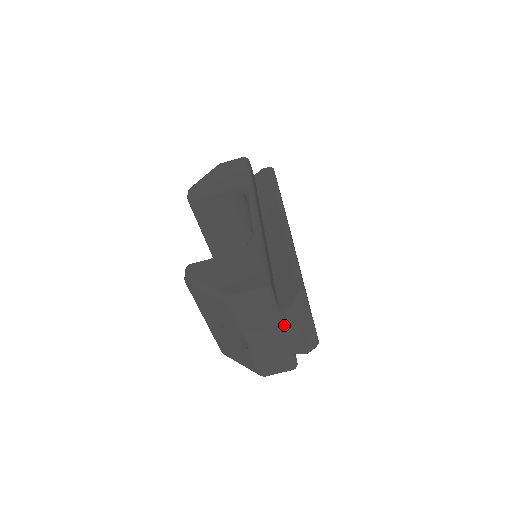
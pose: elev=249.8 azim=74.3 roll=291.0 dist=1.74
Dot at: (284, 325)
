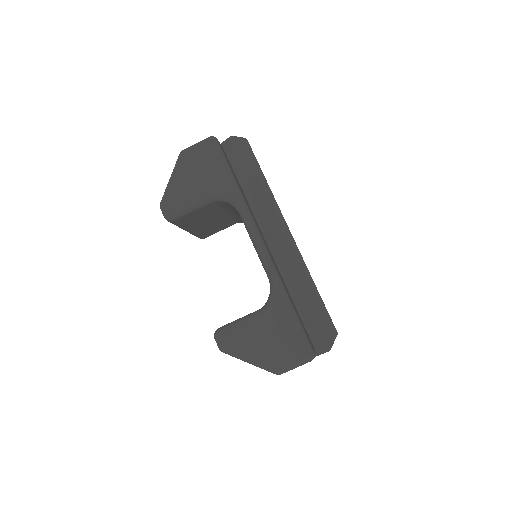
Dot at: occluded
